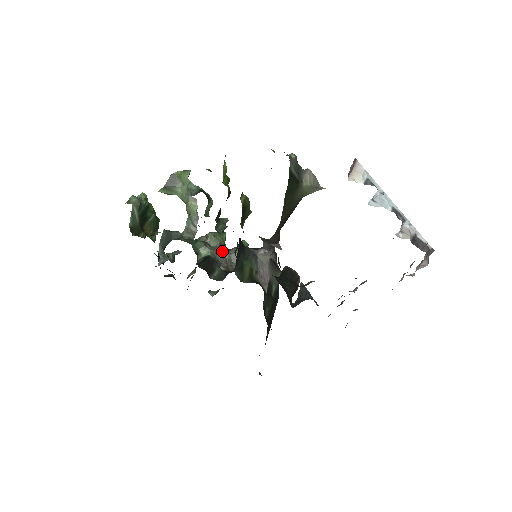
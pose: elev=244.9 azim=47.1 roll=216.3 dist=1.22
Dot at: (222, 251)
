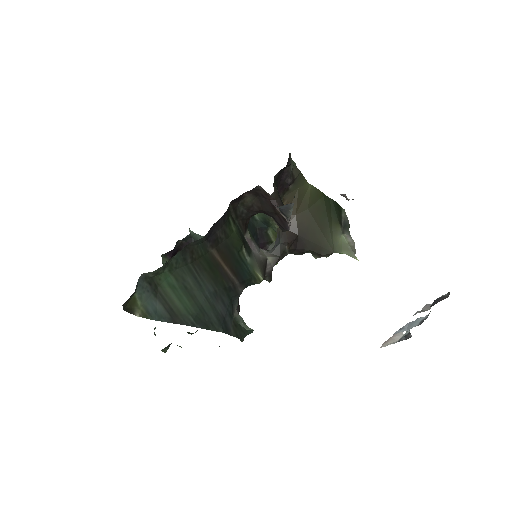
Dot at: occluded
